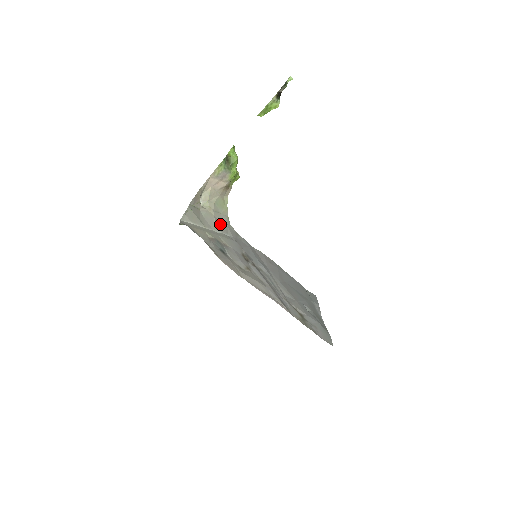
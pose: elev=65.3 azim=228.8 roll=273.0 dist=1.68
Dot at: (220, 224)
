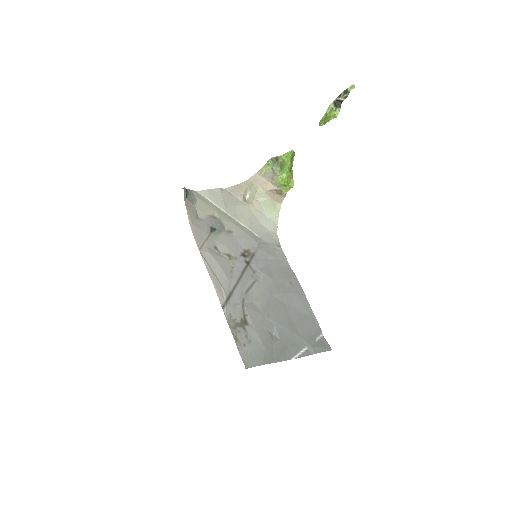
Dot at: (256, 223)
